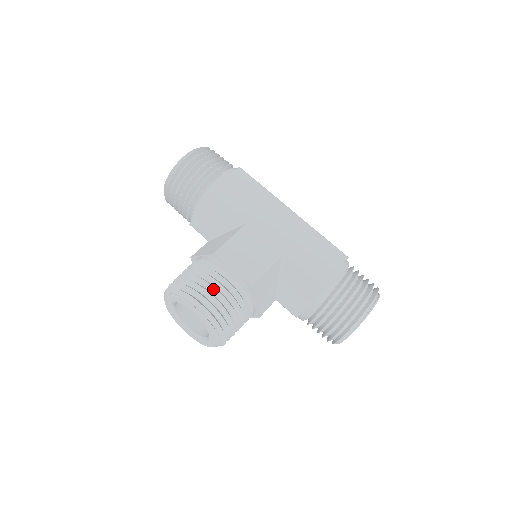
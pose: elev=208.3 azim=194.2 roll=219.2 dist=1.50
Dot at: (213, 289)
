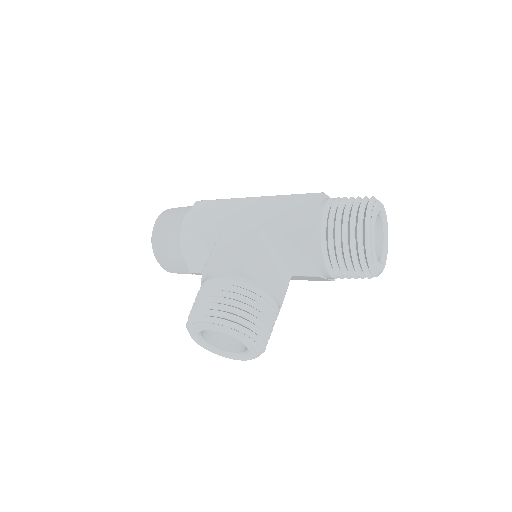
Dot at: (214, 299)
